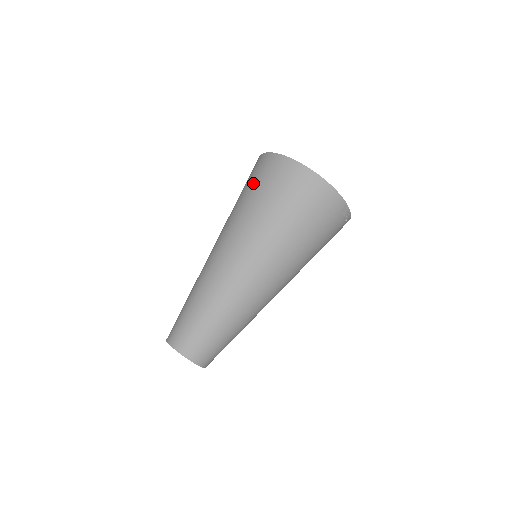
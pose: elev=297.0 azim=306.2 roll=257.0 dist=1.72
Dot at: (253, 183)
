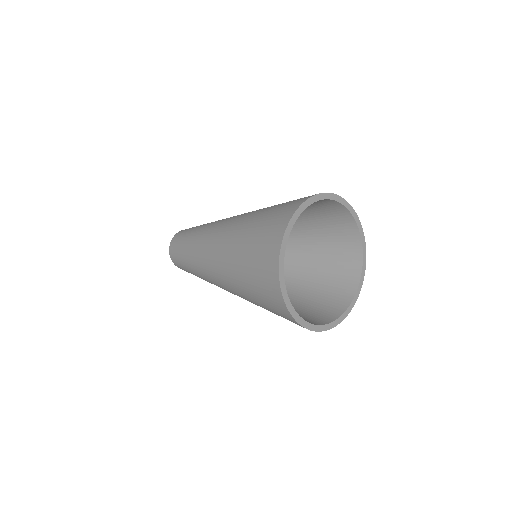
Dot at: (253, 260)
